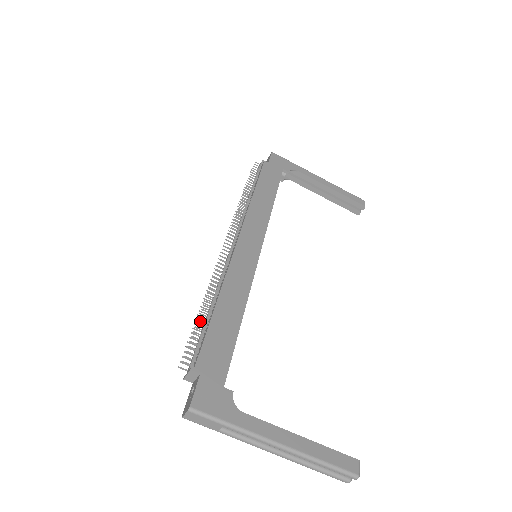
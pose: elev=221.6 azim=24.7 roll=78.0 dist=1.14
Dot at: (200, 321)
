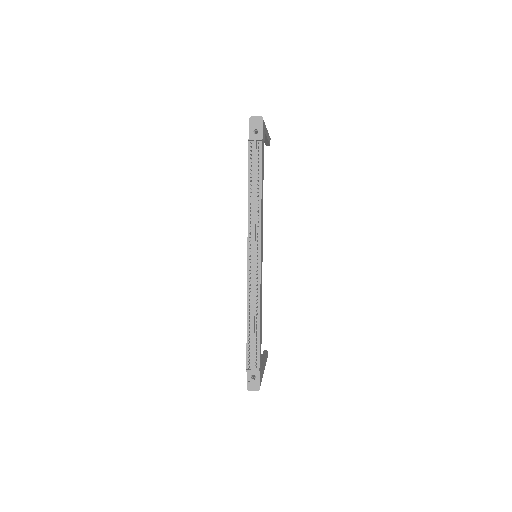
Dot at: (249, 333)
